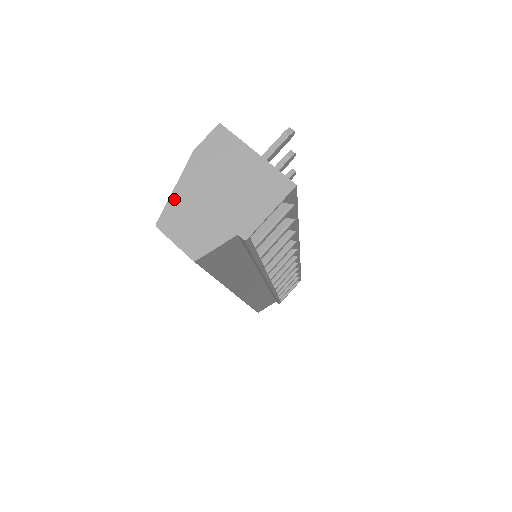
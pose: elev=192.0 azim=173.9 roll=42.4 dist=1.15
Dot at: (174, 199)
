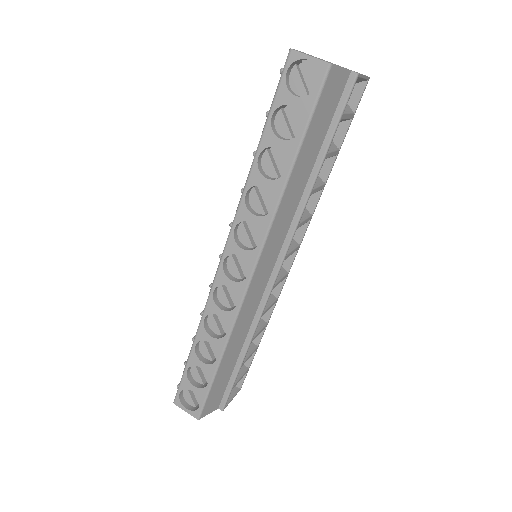
Dot at: occluded
